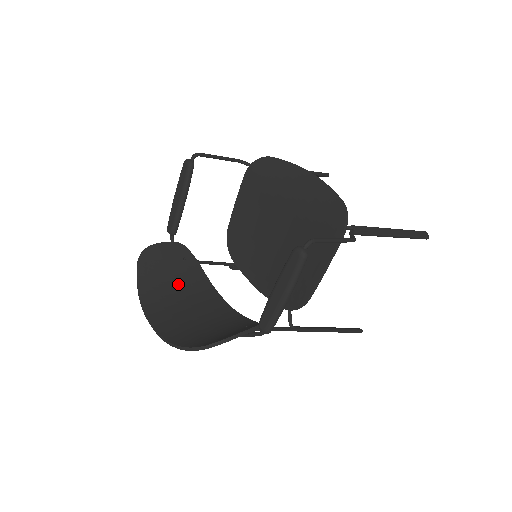
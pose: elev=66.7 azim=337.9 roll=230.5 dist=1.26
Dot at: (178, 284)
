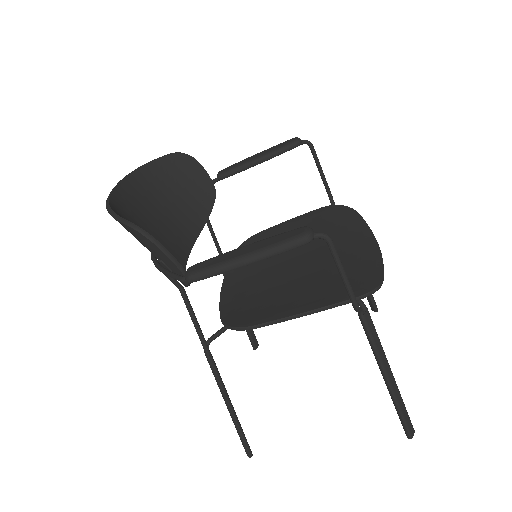
Dot at: (174, 204)
